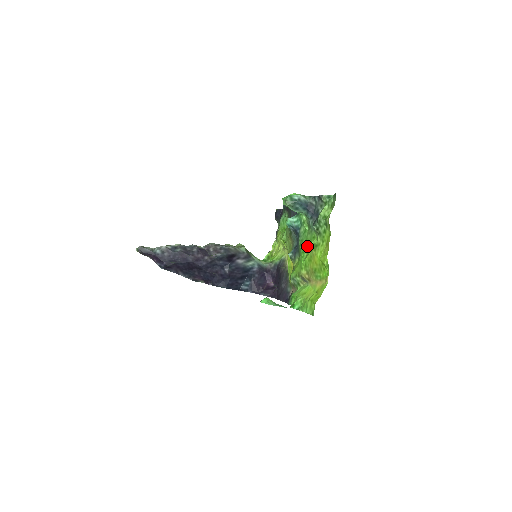
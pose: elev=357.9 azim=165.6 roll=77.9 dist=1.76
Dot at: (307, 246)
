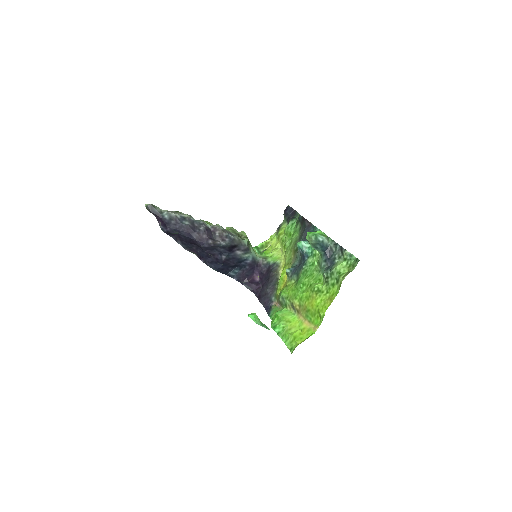
Dot at: (310, 282)
